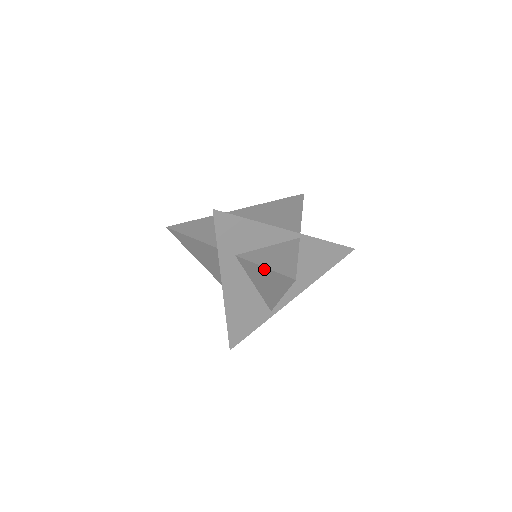
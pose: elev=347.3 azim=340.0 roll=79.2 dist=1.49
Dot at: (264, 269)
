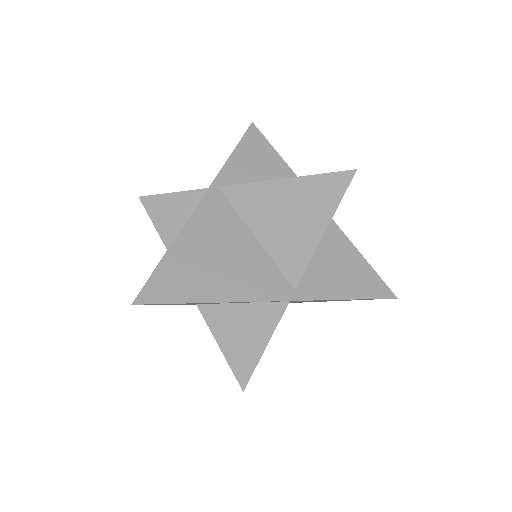
Dot at: (222, 344)
